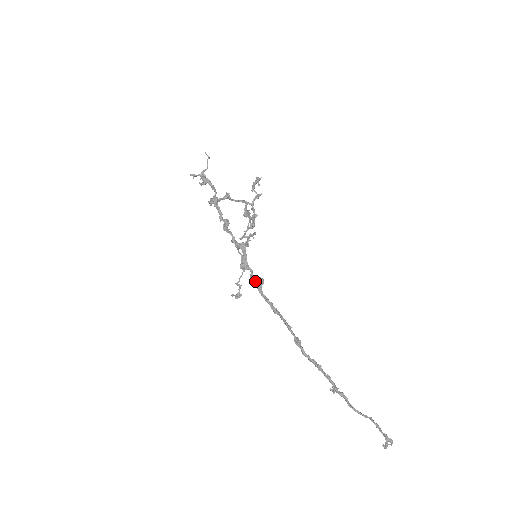
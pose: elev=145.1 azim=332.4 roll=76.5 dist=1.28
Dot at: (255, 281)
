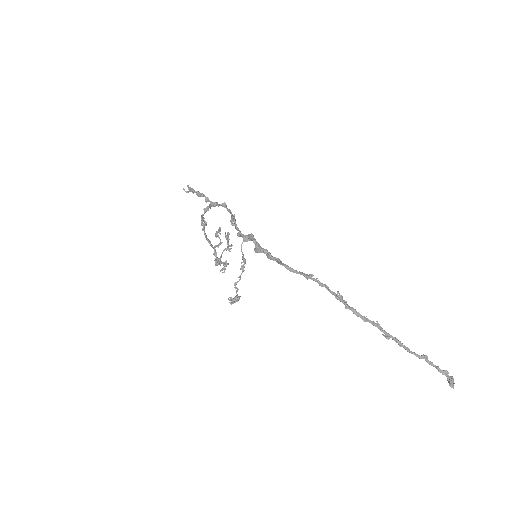
Dot at: (275, 259)
